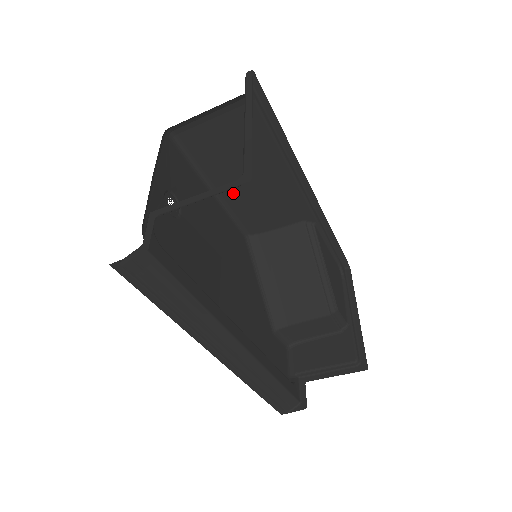
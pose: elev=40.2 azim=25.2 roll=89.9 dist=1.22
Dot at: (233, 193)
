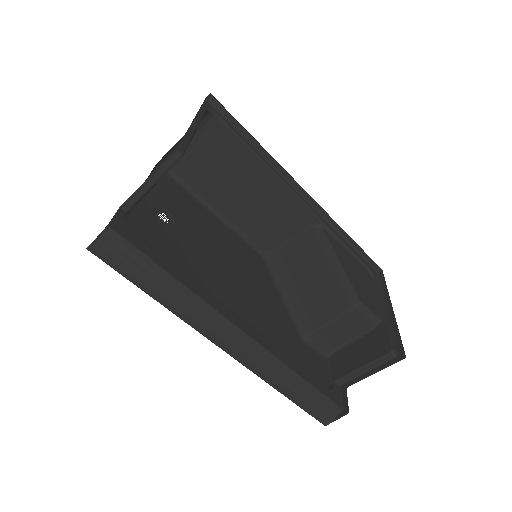
Dot at: (235, 212)
